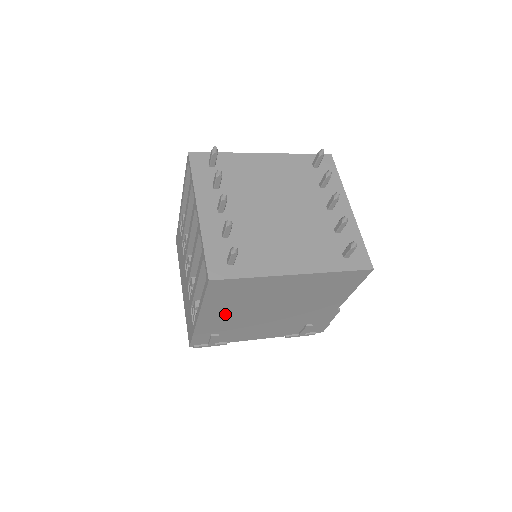
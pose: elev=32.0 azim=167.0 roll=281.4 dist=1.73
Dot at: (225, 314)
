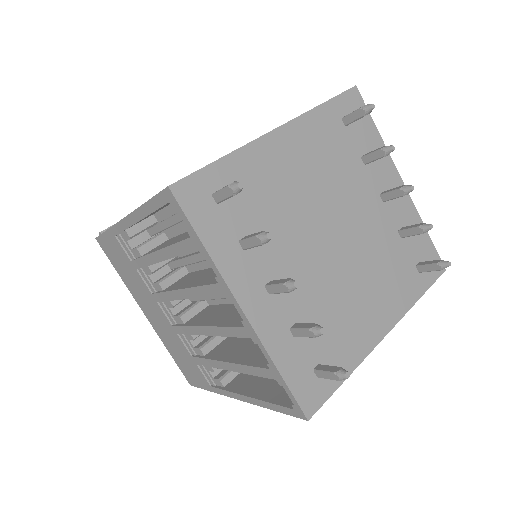
Dot at: occluded
